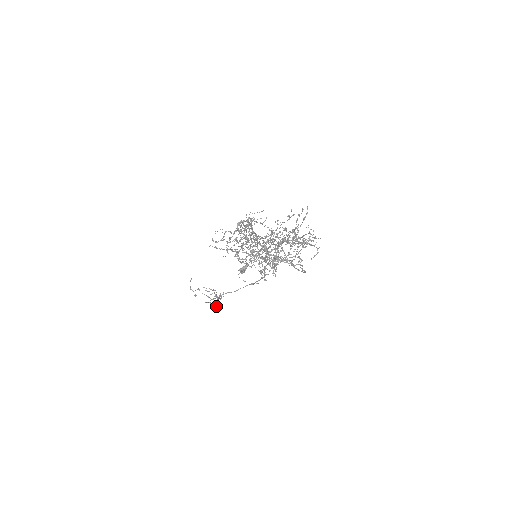
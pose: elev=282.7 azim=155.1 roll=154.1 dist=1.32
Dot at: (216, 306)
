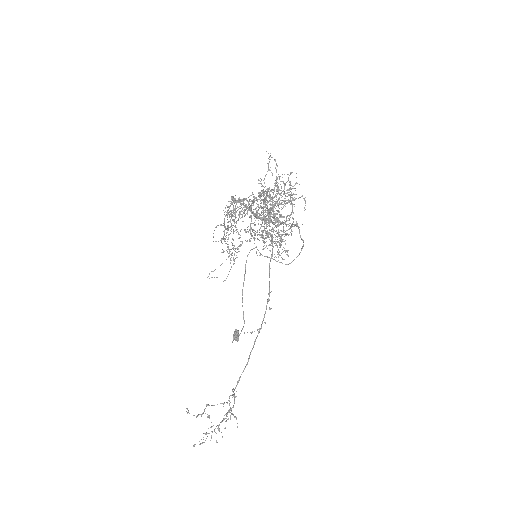
Dot at: (236, 418)
